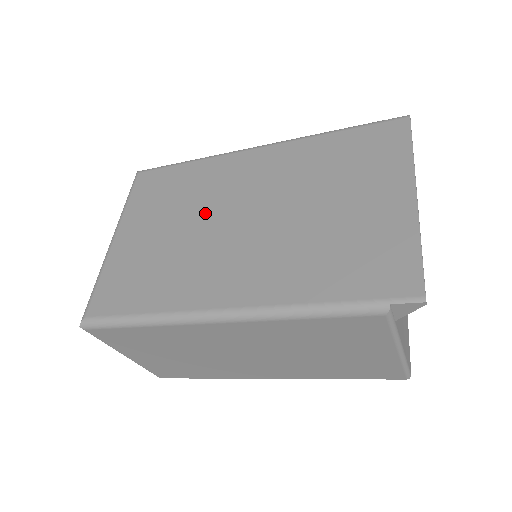
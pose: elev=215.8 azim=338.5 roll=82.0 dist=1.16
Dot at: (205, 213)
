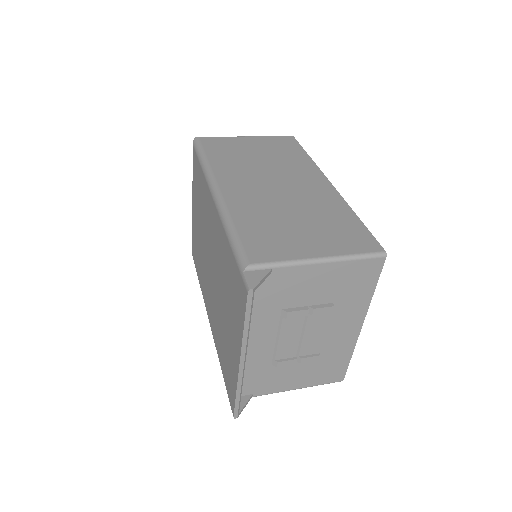
Dot at: (205, 237)
